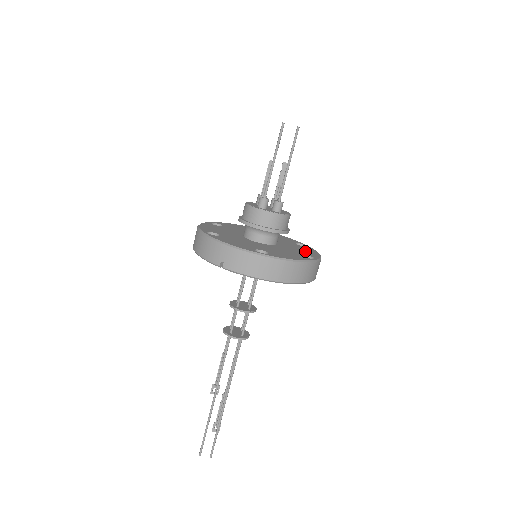
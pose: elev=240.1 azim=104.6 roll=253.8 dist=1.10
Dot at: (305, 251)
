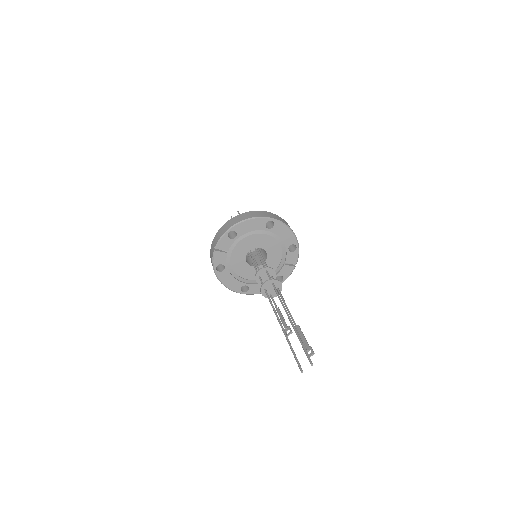
Dot at: occluded
